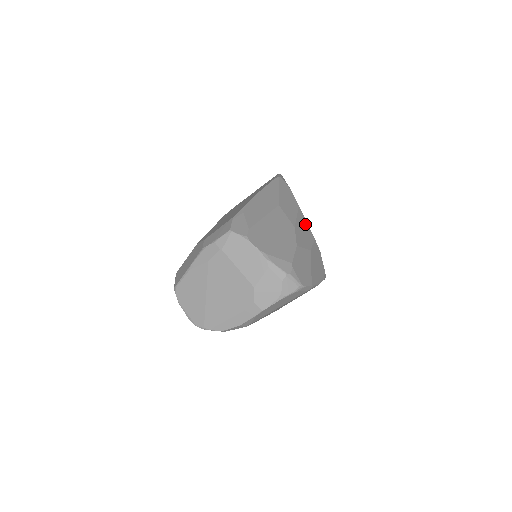
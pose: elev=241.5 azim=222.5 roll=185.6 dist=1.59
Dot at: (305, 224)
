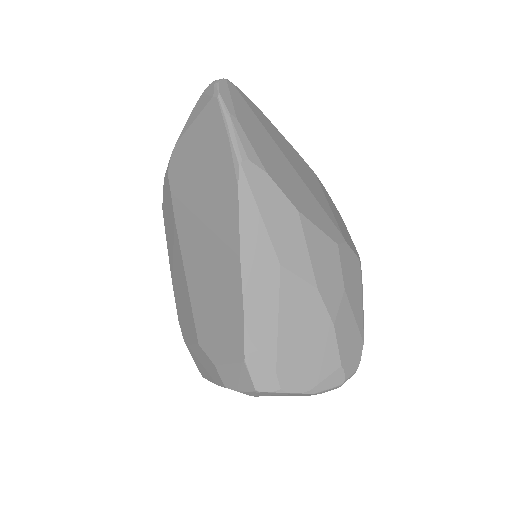
Dot at: (319, 240)
